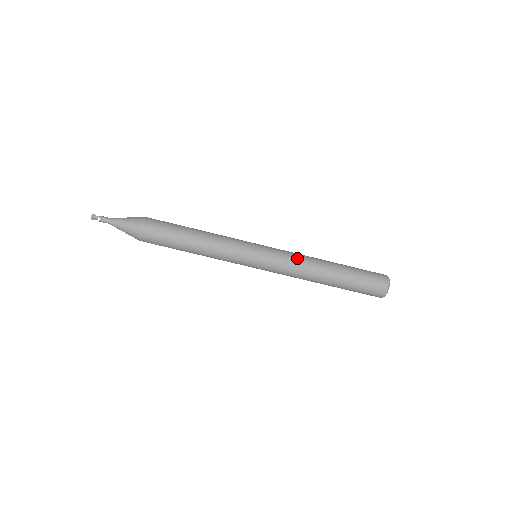
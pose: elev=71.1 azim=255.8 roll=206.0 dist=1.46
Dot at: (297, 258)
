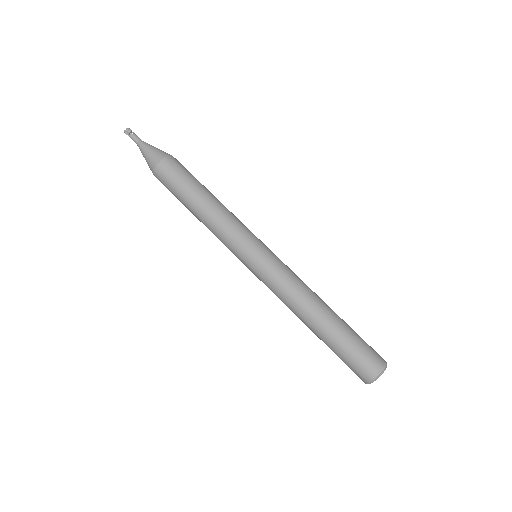
Dot at: (299, 278)
